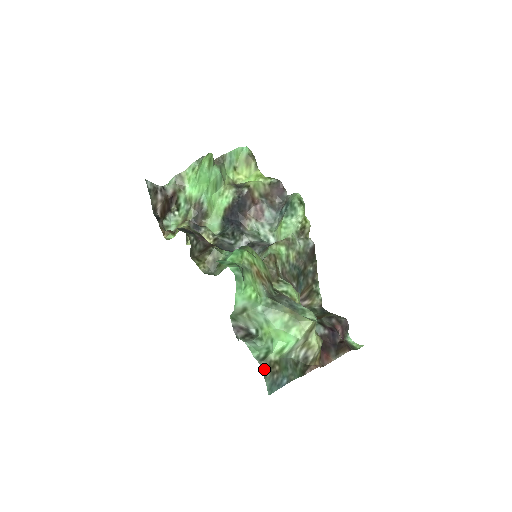
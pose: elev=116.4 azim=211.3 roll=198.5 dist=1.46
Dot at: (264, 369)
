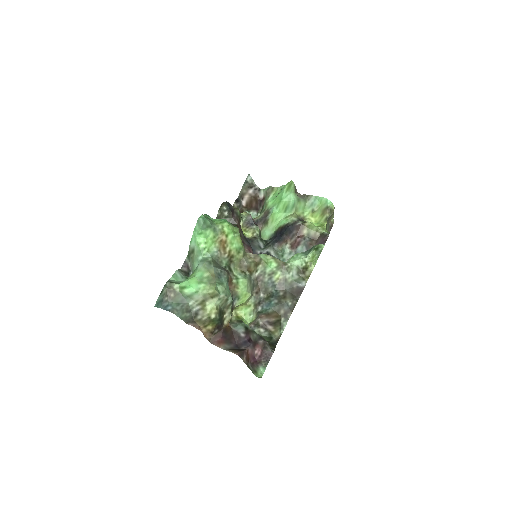
Dot at: (165, 287)
